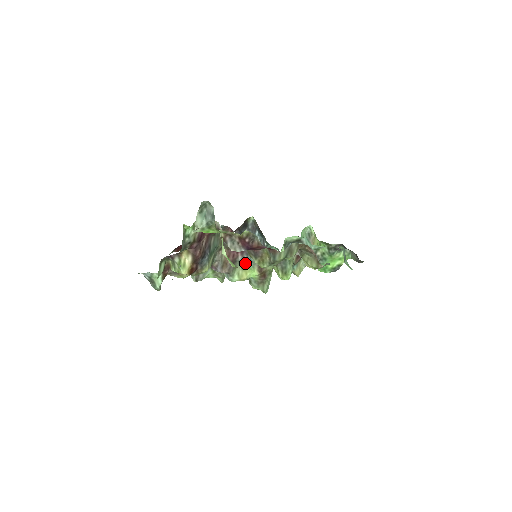
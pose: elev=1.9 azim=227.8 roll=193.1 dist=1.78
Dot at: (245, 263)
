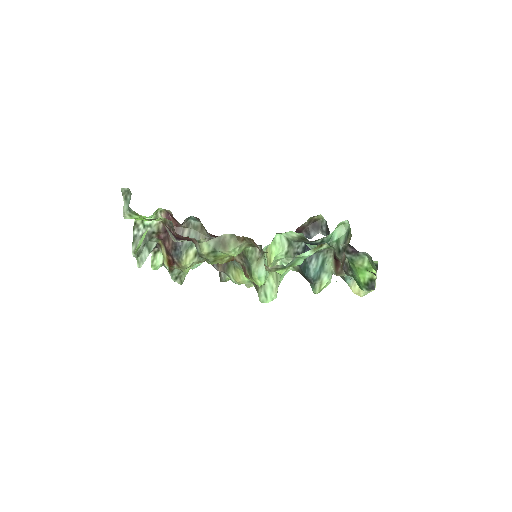
Dot at: (234, 262)
